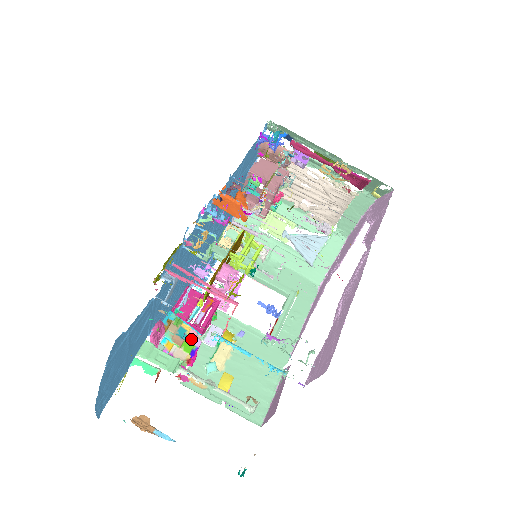
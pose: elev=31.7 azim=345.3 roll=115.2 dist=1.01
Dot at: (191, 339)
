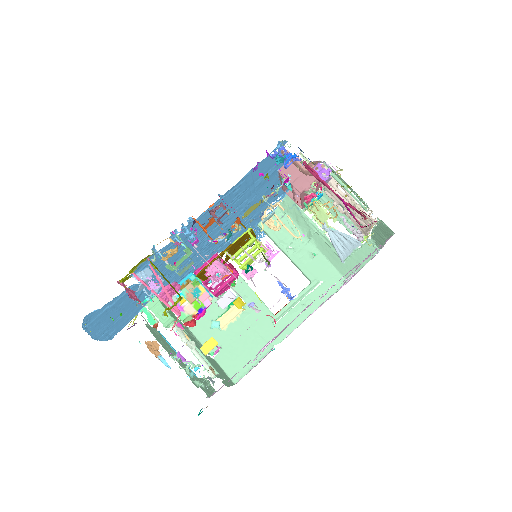
Dot at: (203, 299)
